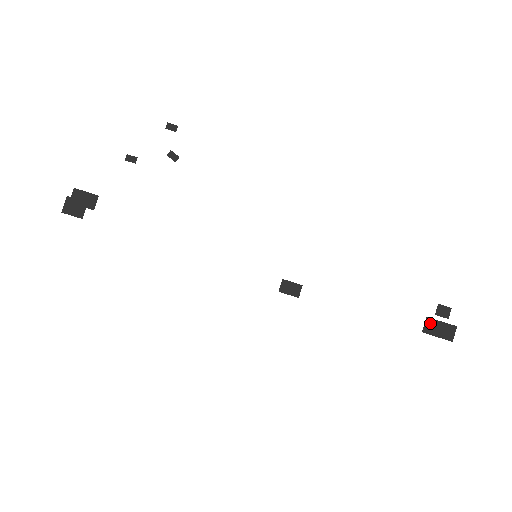
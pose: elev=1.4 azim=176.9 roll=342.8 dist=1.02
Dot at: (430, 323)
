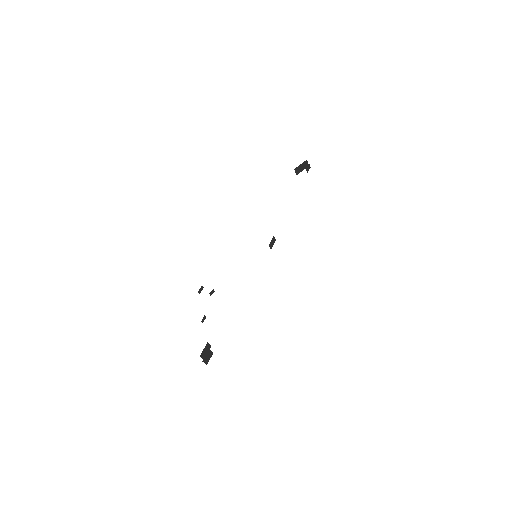
Dot at: (297, 170)
